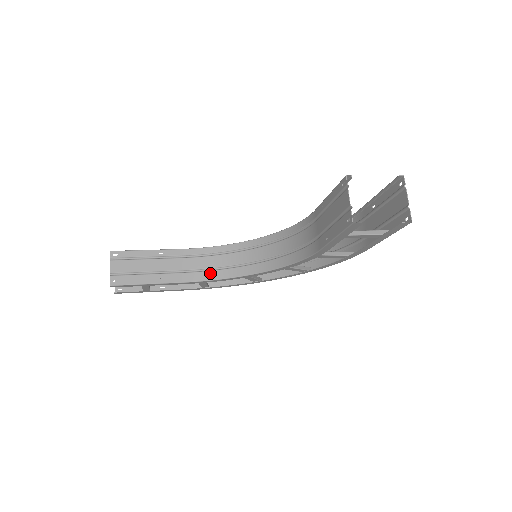
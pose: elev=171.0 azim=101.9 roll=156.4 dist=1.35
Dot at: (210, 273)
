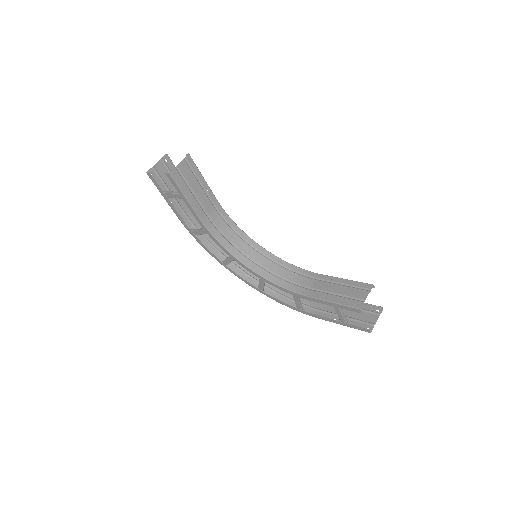
Dot at: (218, 233)
